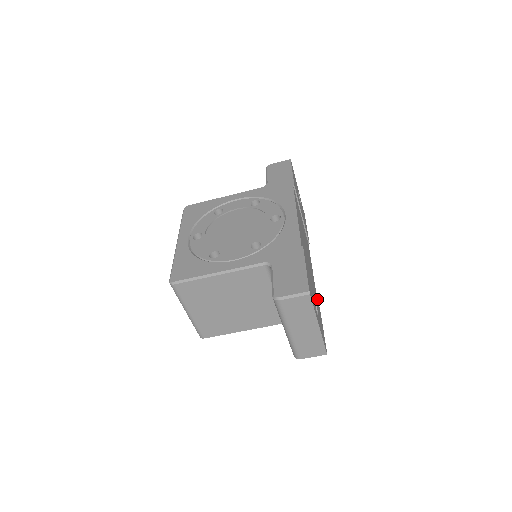
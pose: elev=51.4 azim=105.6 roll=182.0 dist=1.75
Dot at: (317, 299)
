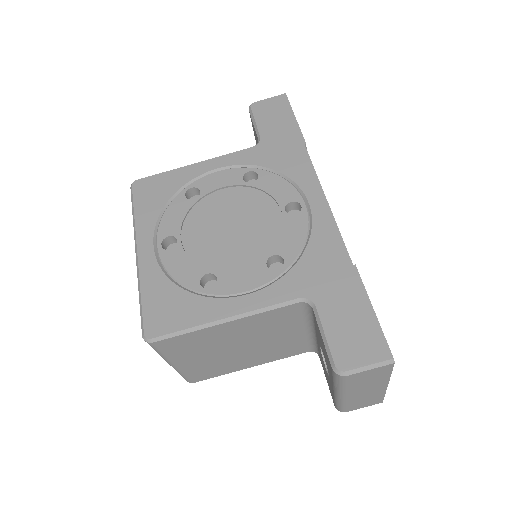
Dot at: occluded
